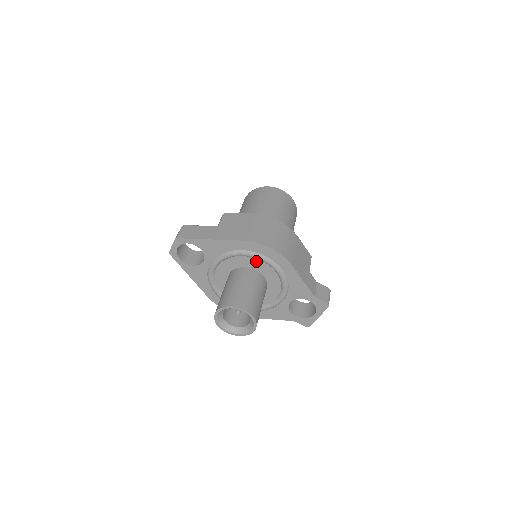
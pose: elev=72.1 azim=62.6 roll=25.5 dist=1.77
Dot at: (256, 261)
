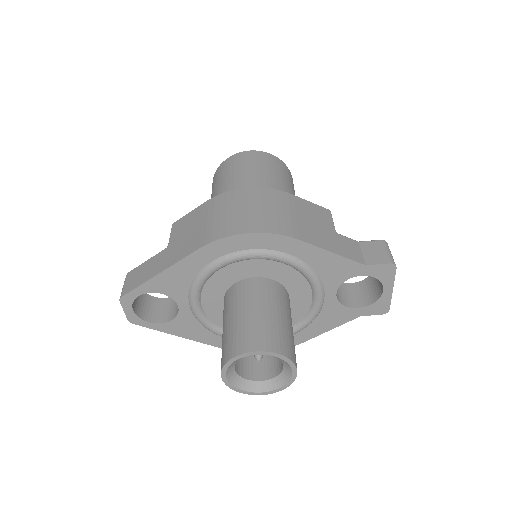
Dot at: (244, 264)
